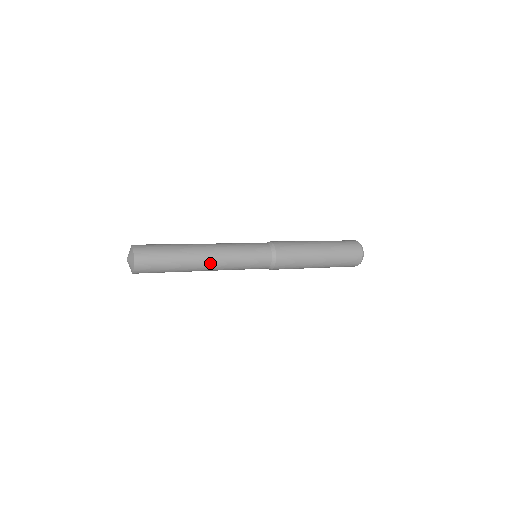
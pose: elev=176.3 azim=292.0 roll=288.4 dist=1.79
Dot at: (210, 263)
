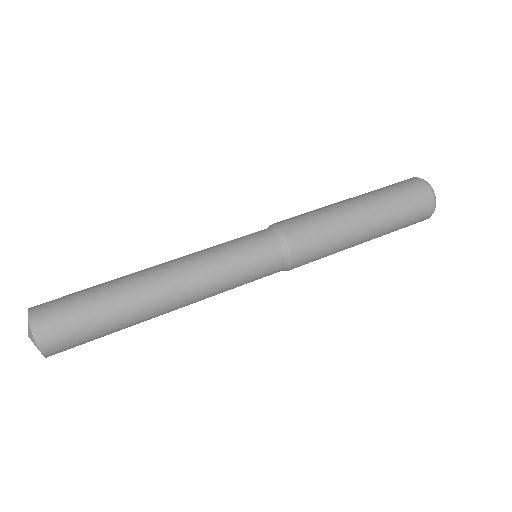
Dot at: occluded
